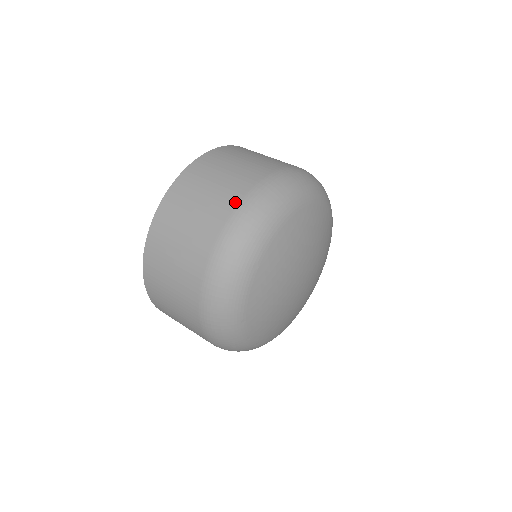
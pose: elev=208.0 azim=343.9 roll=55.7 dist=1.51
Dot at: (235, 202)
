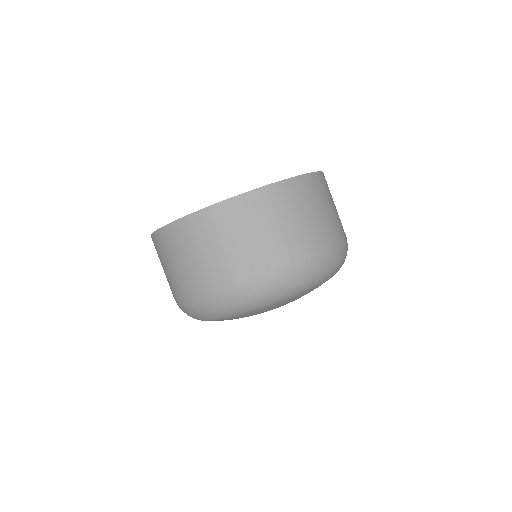
Dot at: (313, 249)
